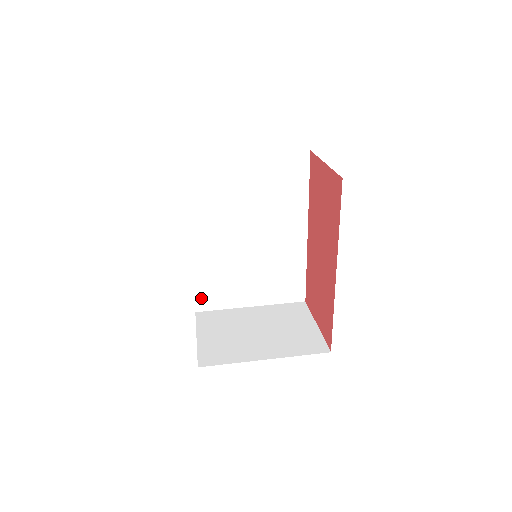
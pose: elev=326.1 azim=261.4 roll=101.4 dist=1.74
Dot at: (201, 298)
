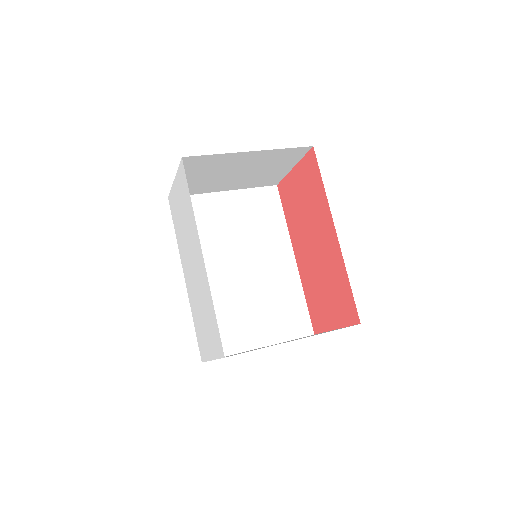
Dot at: occluded
